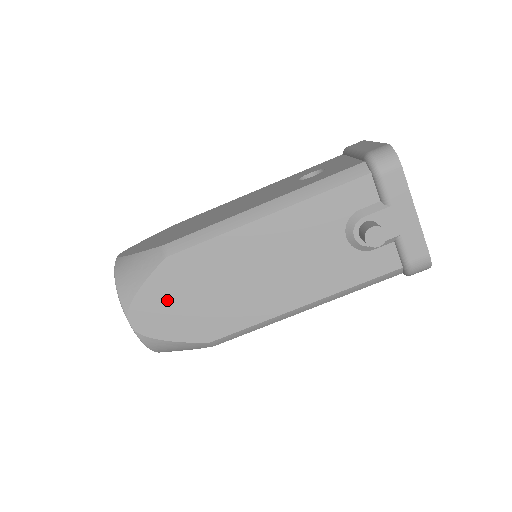
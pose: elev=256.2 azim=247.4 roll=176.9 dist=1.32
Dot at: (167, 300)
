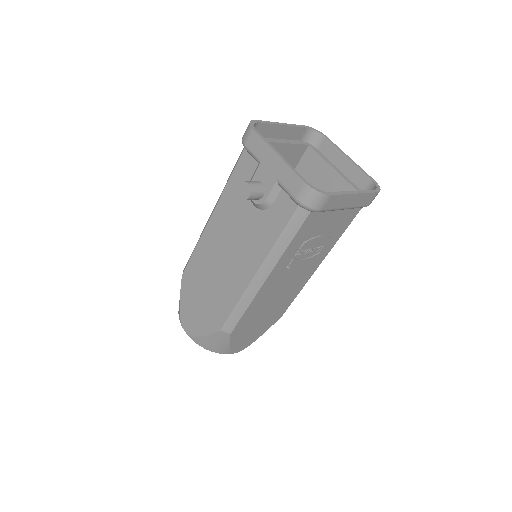
Dot at: (192, 305)
